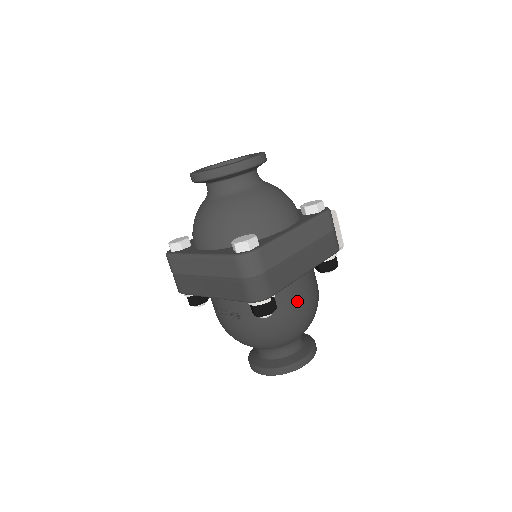
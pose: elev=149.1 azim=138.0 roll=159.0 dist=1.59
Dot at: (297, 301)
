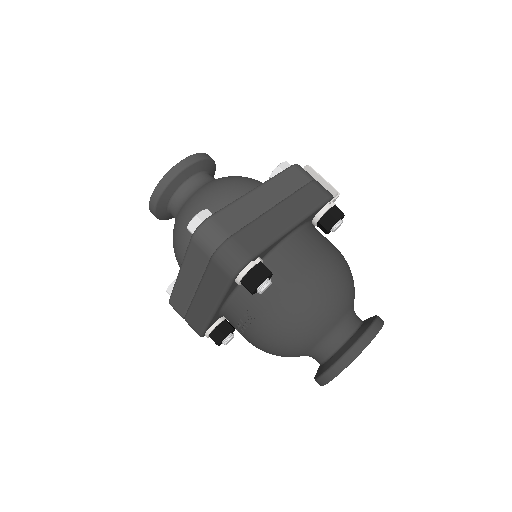
Dot at: (303, 263)
